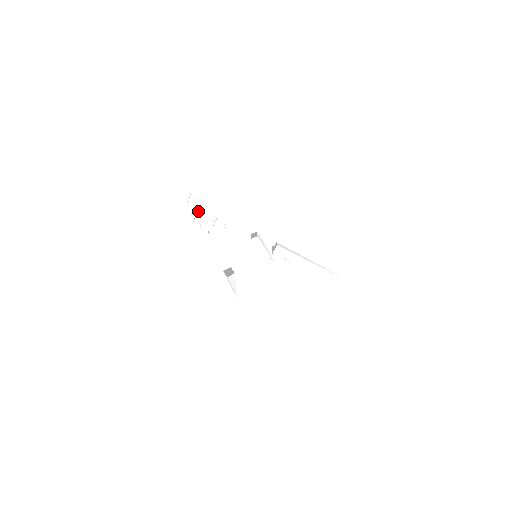
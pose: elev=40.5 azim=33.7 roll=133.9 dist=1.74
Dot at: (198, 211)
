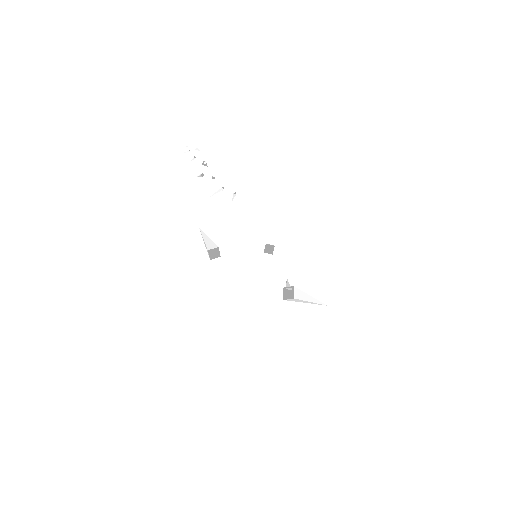
Dot at: (204, 165)
